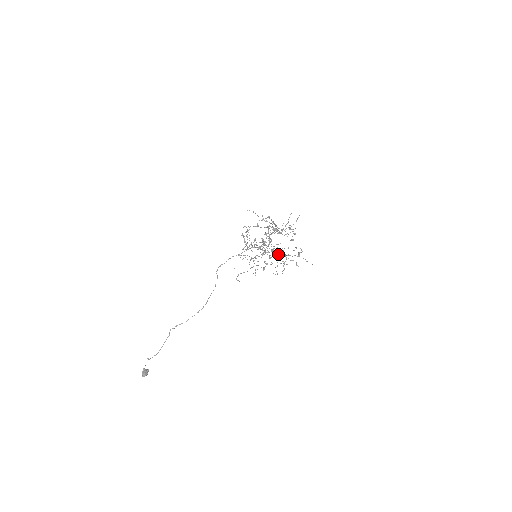
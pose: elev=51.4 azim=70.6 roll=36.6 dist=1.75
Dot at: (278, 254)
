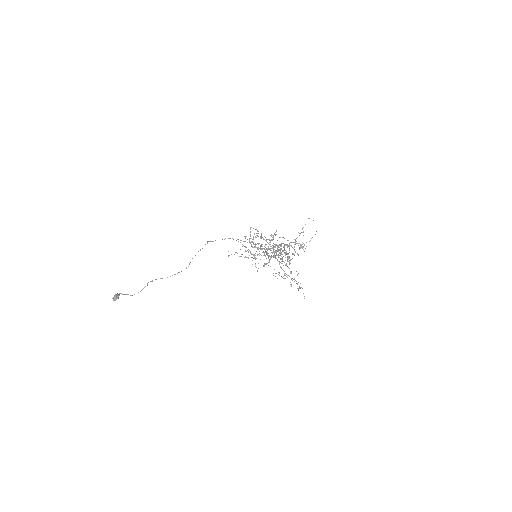
Dot at: occluded
